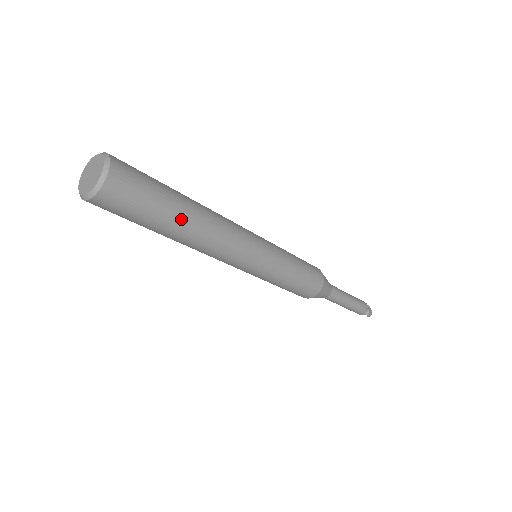
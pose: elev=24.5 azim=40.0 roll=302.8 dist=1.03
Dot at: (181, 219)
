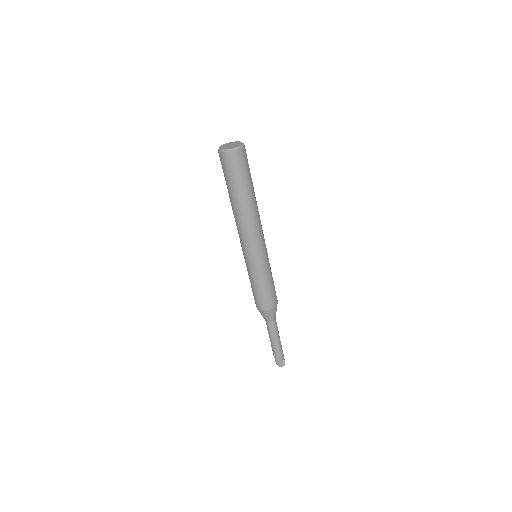
Dot at: occluded
